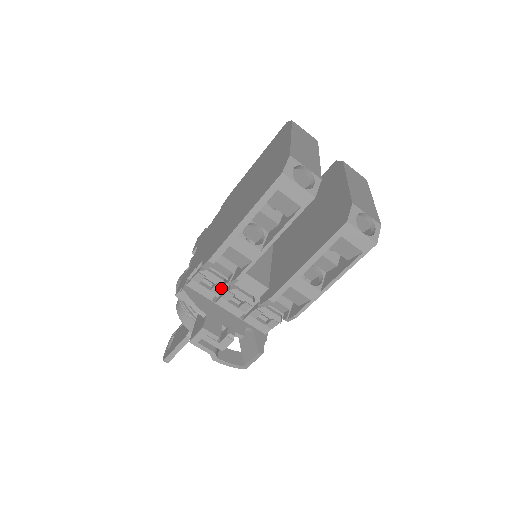
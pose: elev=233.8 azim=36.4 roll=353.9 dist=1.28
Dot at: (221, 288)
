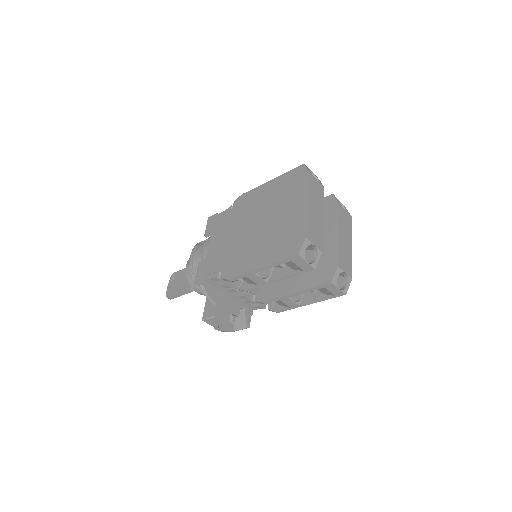
Dot at: (230, 287)
